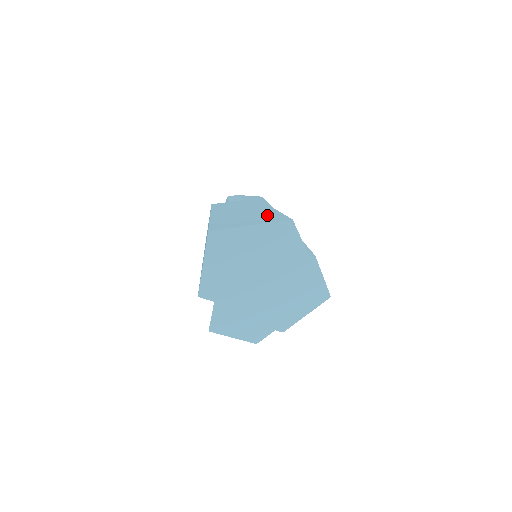
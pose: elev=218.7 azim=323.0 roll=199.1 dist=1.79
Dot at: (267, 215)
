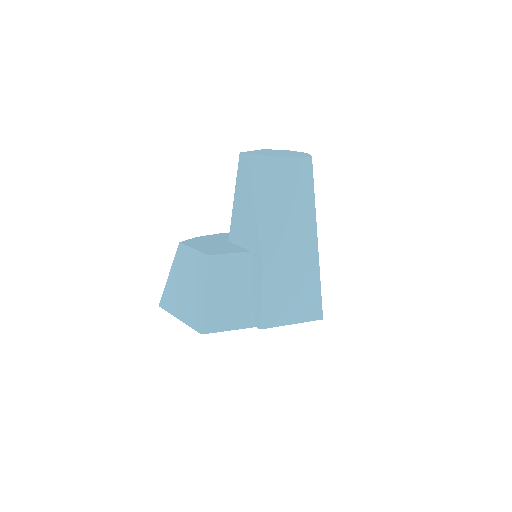
Dot at: (194, 308)
